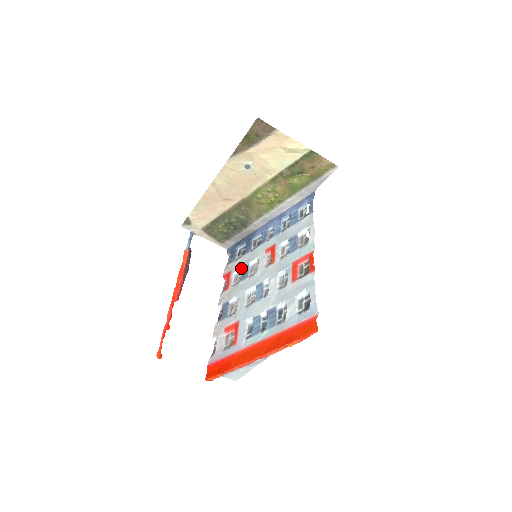
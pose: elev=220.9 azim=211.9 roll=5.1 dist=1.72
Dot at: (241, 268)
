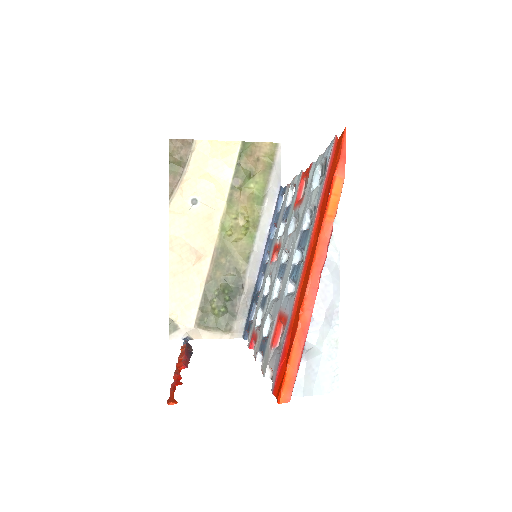
Dot at: (259, 310)
